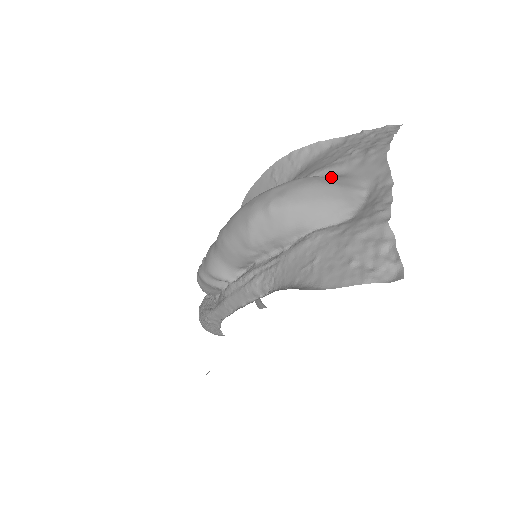
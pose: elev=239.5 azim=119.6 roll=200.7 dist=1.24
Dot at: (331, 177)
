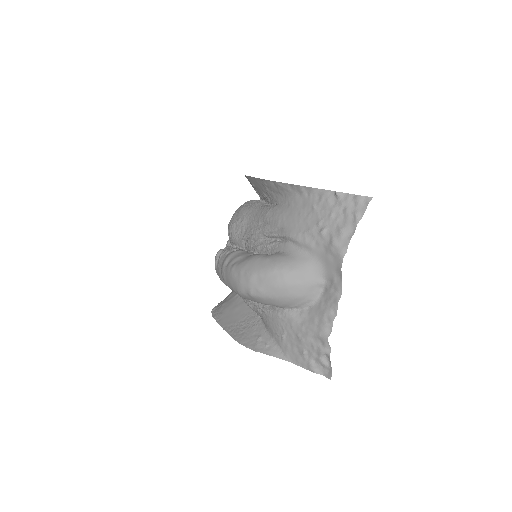
Dot at: (298, 267)
